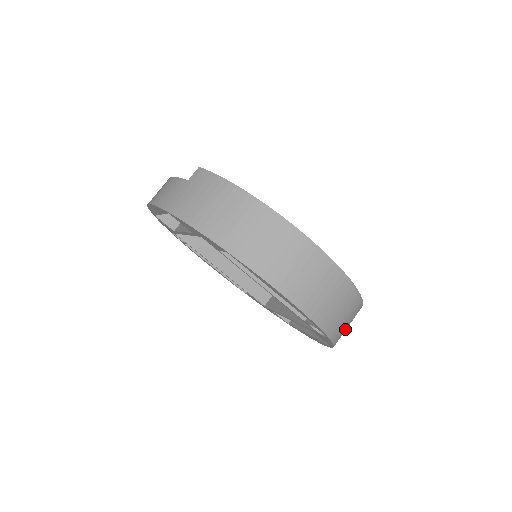
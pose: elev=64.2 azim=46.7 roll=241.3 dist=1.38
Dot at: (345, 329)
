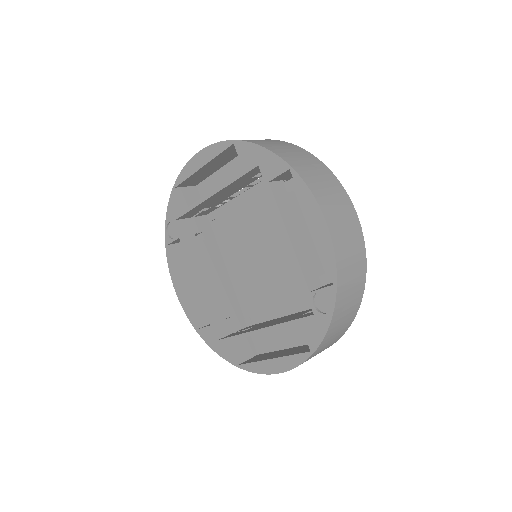
Dot at: (335, 331)
